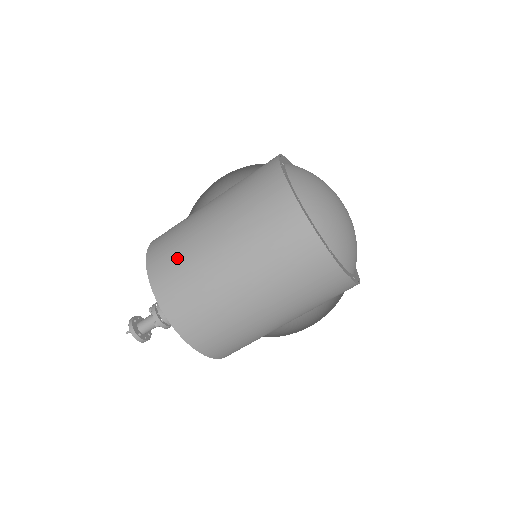
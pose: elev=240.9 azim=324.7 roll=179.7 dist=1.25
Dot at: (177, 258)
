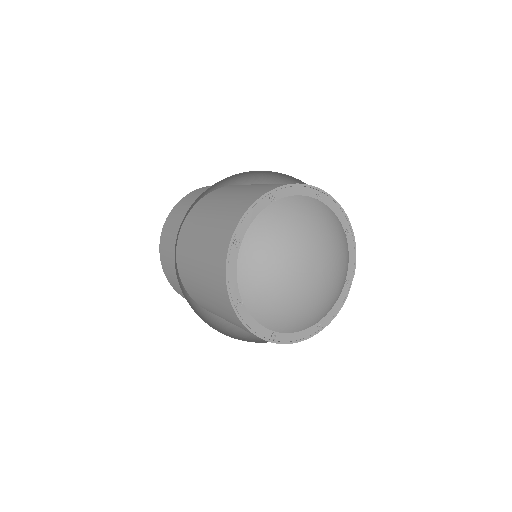
Dot at: occluded
